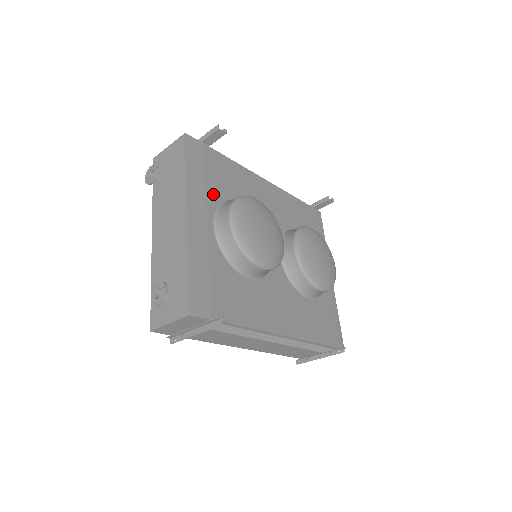
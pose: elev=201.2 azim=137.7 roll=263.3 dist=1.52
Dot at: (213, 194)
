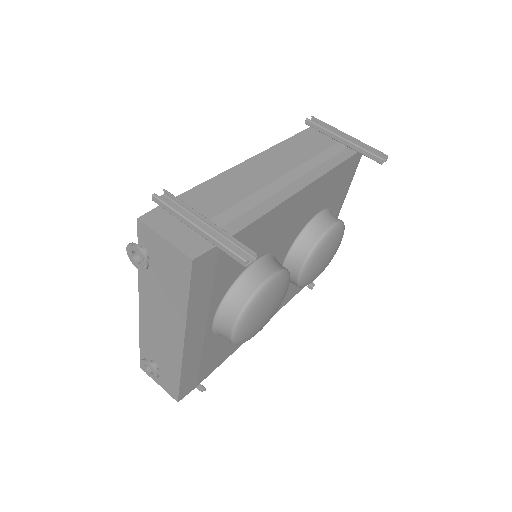
Dot at: (219, 293)
